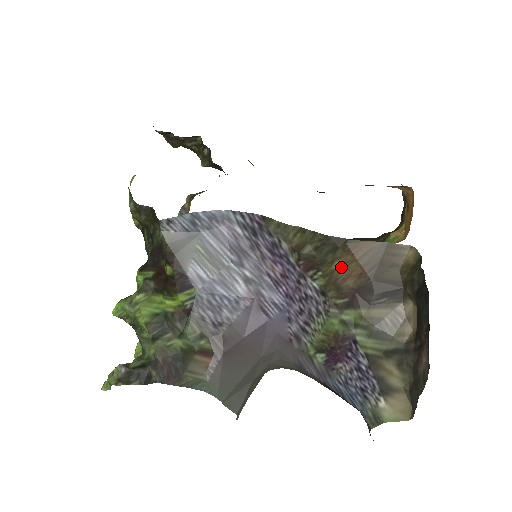
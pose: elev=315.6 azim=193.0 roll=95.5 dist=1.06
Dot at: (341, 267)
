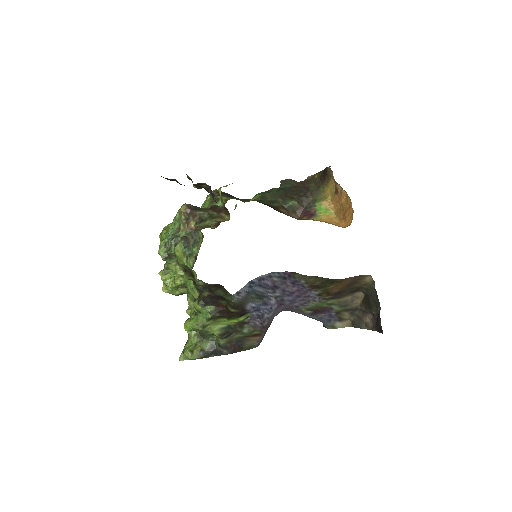
Dot at: (333, 287)
